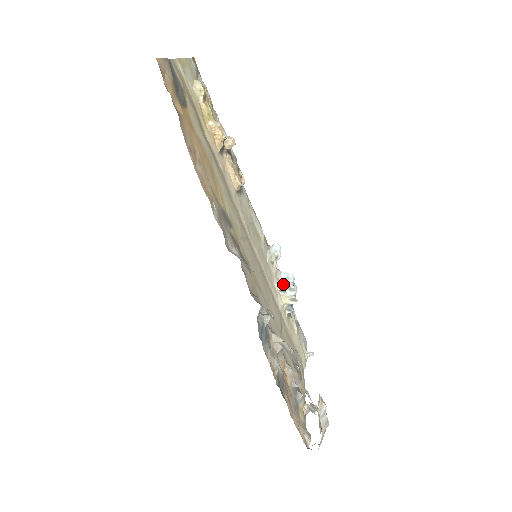
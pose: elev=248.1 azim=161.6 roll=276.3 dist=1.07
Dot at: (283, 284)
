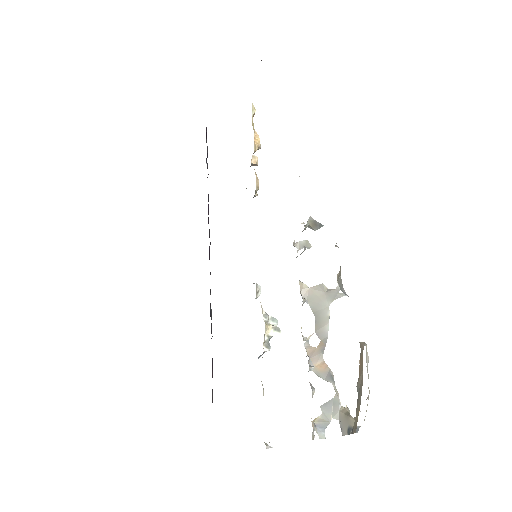
Dot at: (265, 313)
